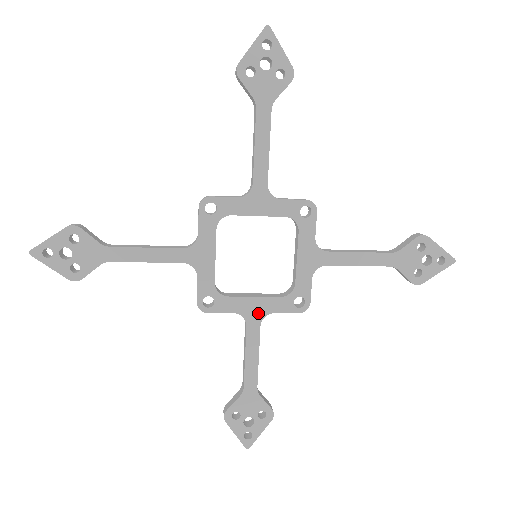
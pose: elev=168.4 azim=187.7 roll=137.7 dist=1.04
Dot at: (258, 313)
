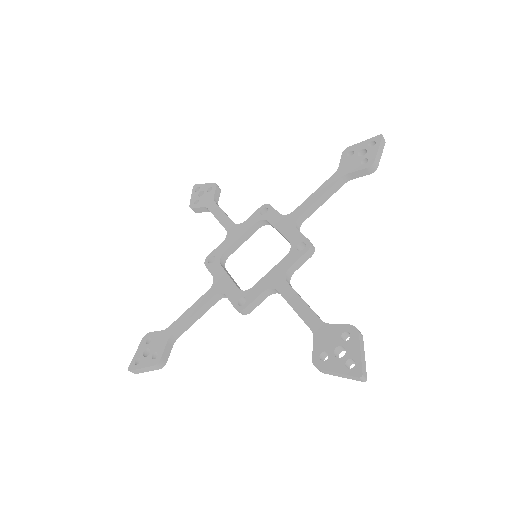
Dot at: (279, 277)
